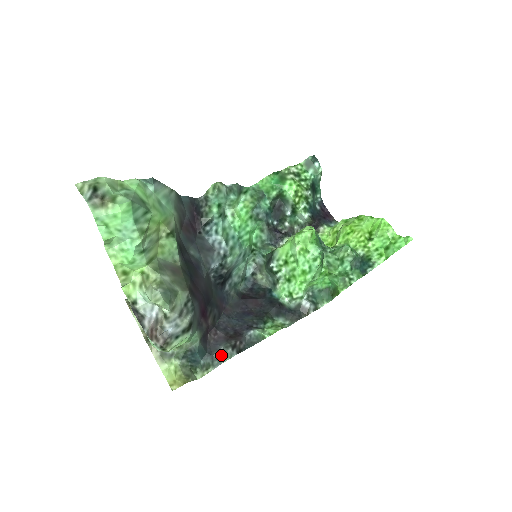
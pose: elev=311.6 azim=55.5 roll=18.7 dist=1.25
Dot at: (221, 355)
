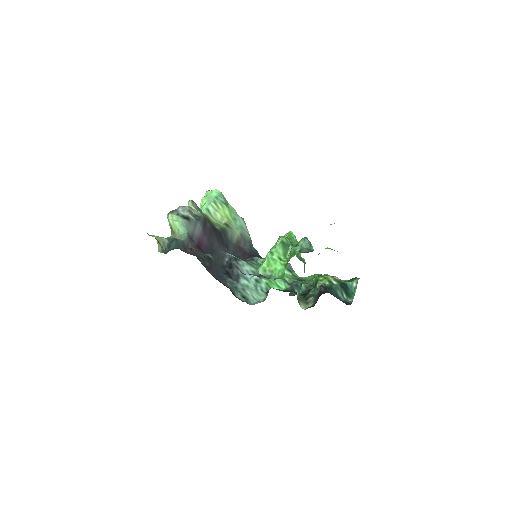
Dot at: (181, 247)
